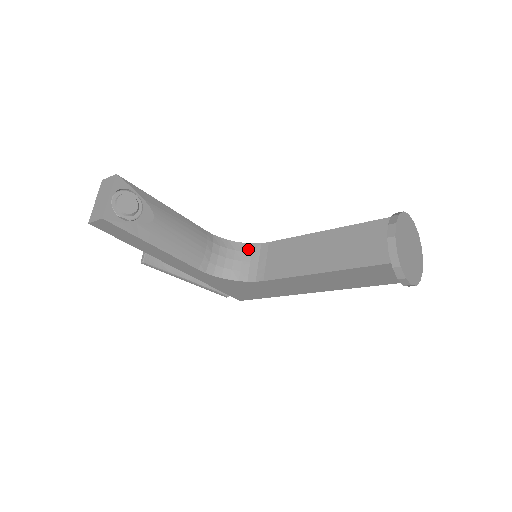
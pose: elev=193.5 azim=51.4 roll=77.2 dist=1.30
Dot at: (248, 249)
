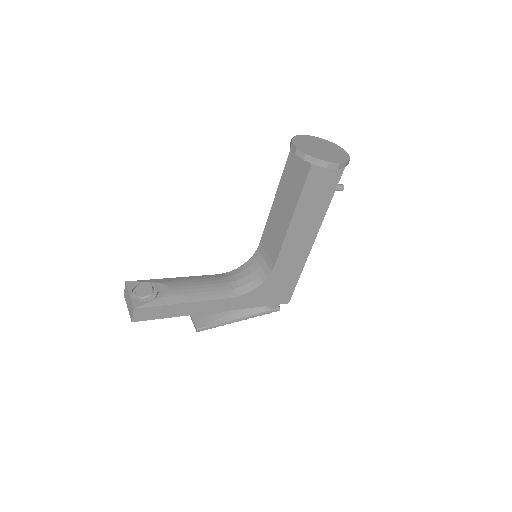
Dot at: (253, 261)
